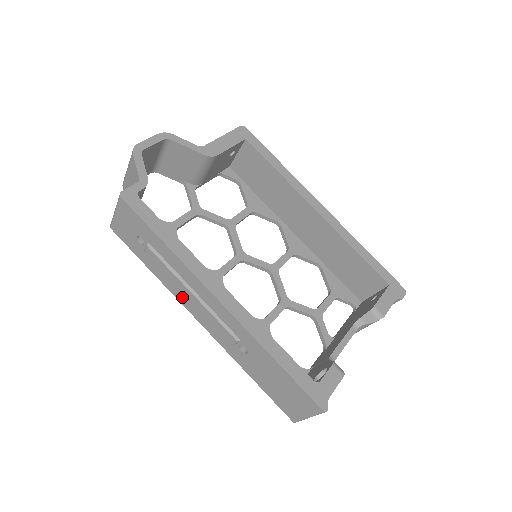
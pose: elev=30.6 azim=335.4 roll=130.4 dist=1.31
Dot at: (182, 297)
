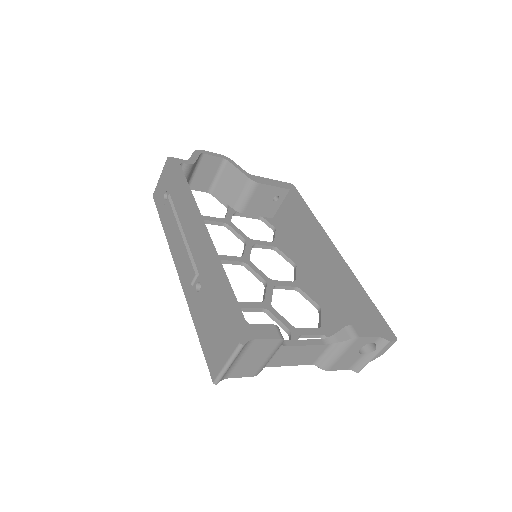
Dot at: (174, 245)
